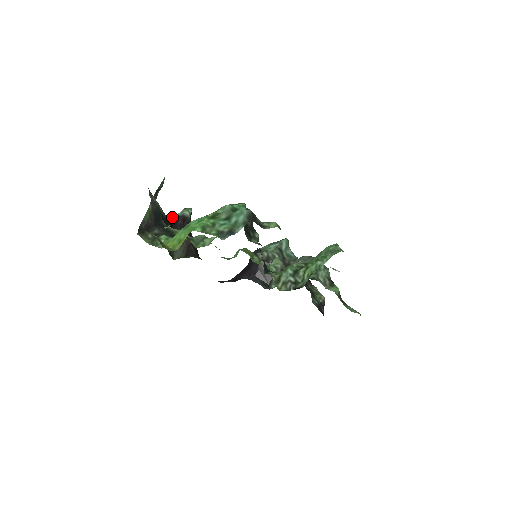
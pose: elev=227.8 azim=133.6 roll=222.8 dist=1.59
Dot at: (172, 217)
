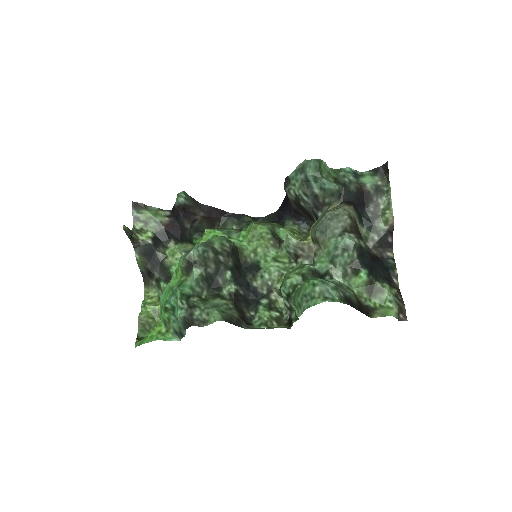
Dot at: (173, 207)
